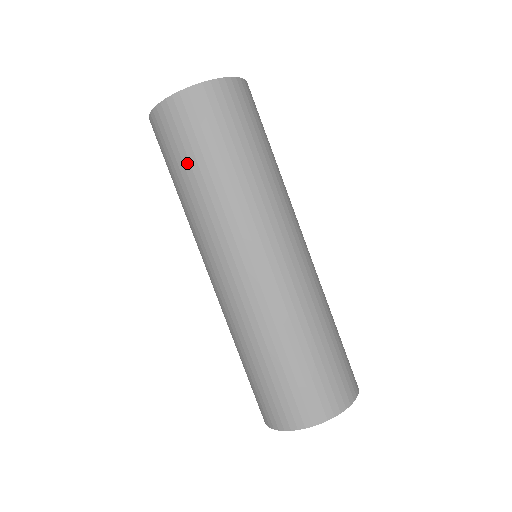
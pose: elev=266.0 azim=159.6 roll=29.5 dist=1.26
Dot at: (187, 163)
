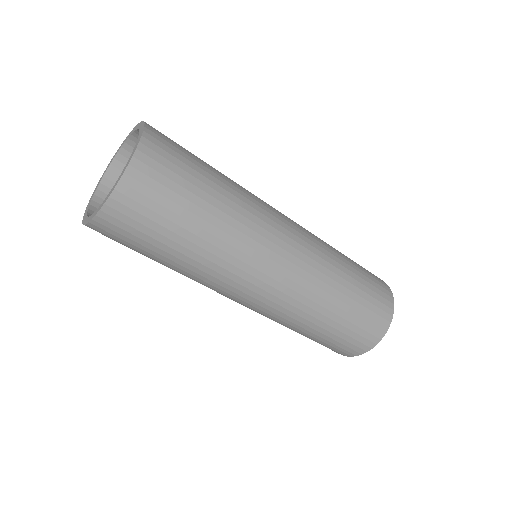
Dot at: (154, 254)
